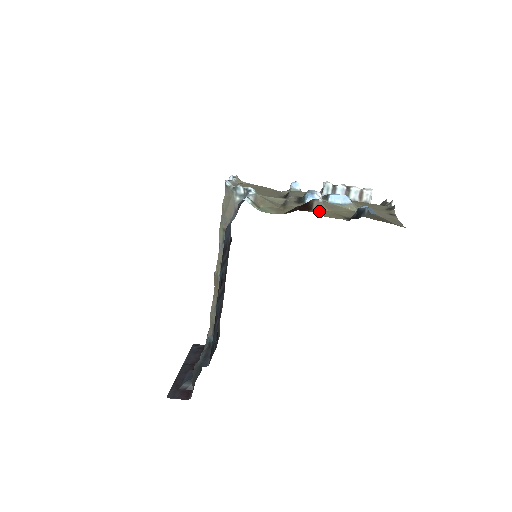
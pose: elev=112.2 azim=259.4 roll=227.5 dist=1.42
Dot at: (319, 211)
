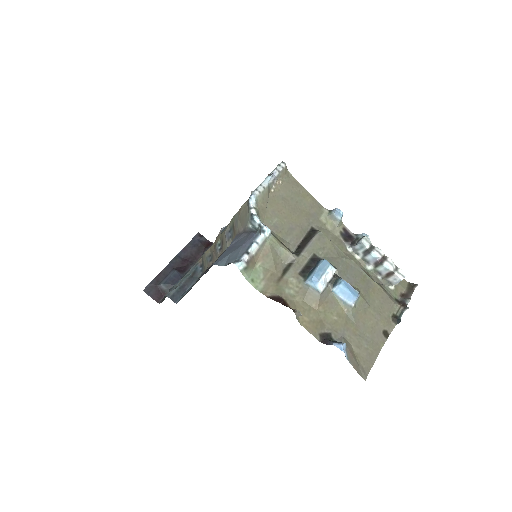
Dot at: (306, 308)
